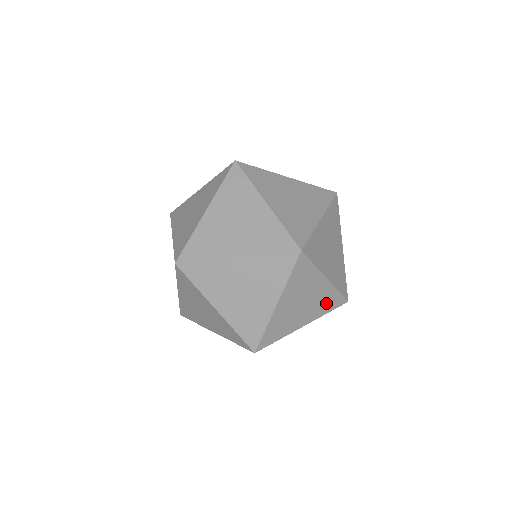
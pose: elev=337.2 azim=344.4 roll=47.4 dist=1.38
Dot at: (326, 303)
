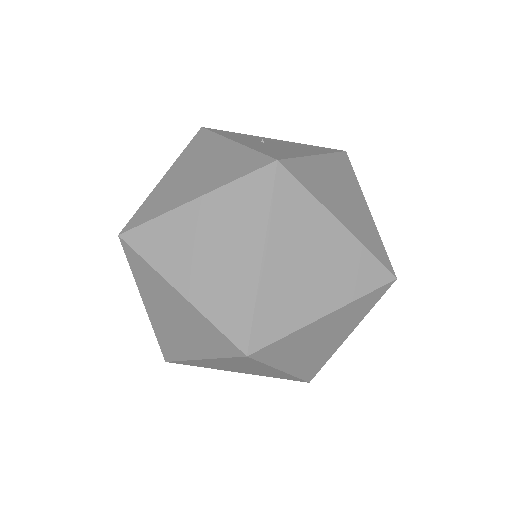
Dot at: occluded
